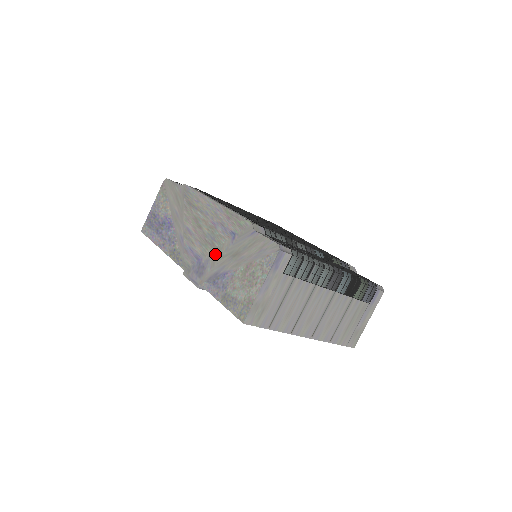
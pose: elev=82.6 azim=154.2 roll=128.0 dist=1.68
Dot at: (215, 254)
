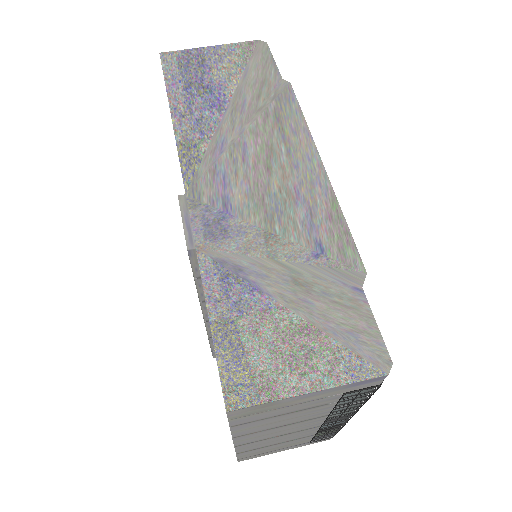
Dot at: (264, 238)
